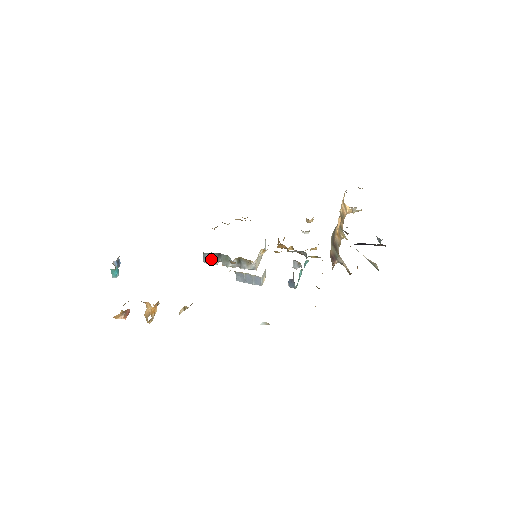
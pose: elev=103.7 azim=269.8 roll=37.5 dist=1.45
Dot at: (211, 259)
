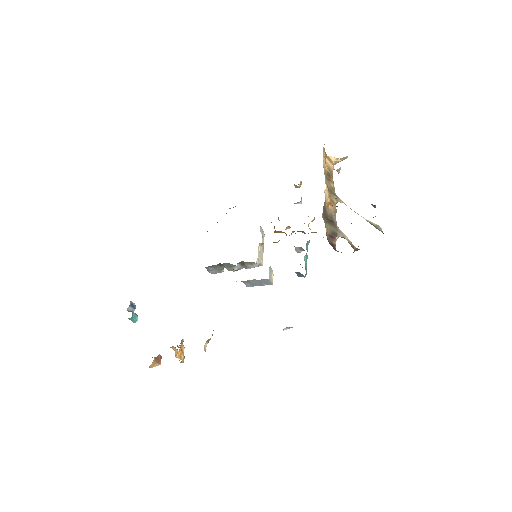
Dot at: (215, 269)
